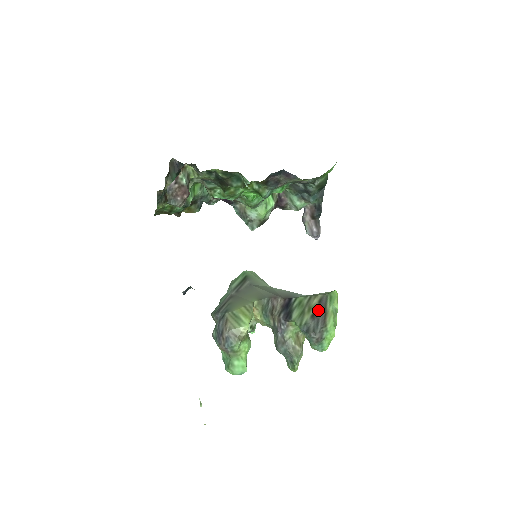
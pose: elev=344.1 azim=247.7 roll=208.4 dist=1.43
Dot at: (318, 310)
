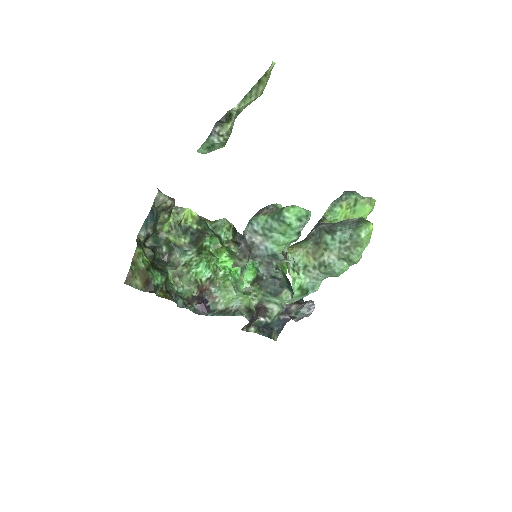
Dot at: occluded
